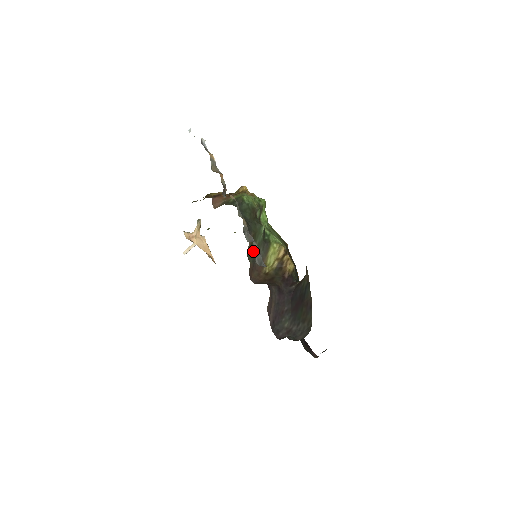
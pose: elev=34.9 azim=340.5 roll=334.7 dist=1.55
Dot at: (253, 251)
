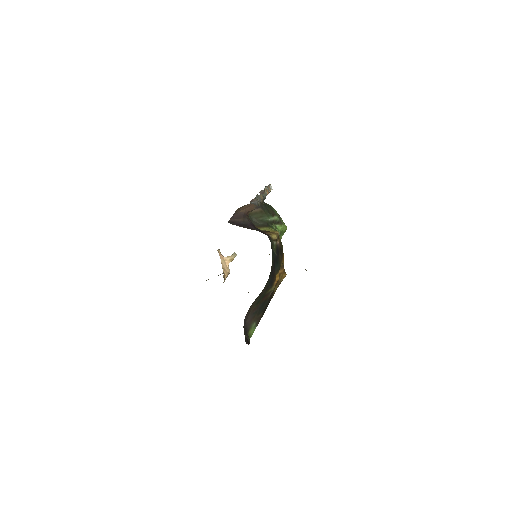
Dot at: (255, 218)
